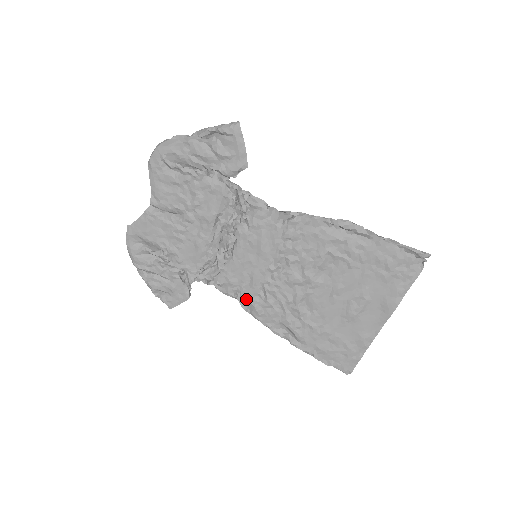
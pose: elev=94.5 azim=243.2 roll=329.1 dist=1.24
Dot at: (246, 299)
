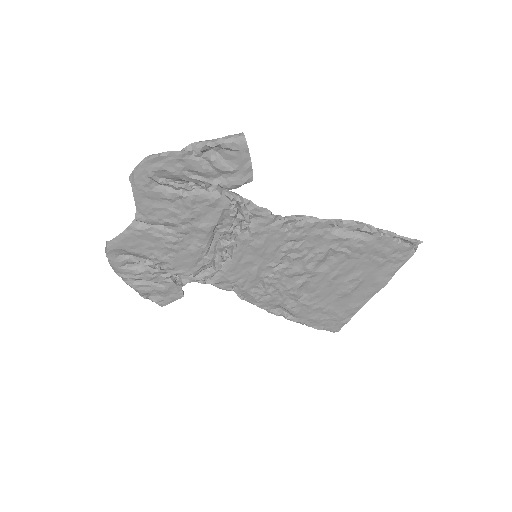
Dot at: (244, 291)
